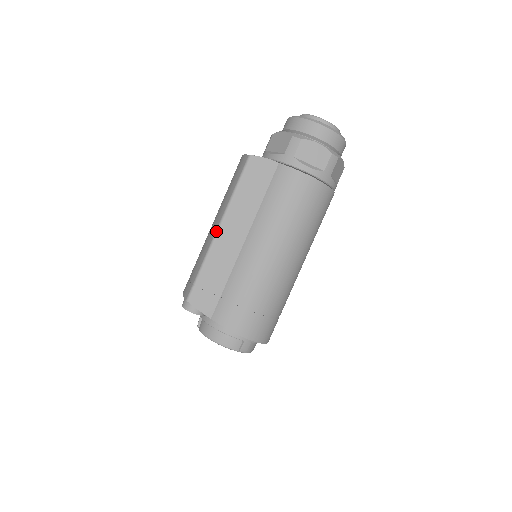
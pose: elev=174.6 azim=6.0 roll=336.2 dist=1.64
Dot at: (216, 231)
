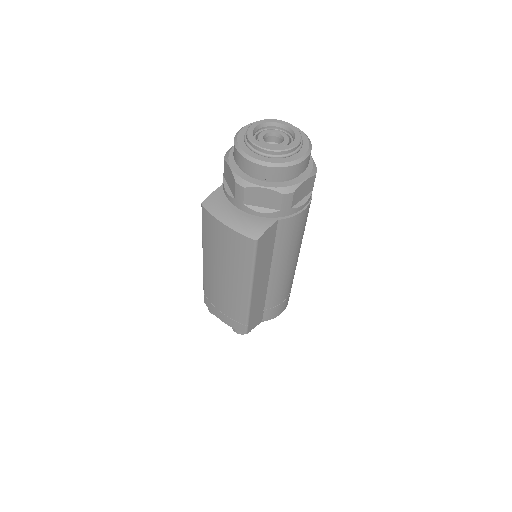
Dot at: (250, 295)
